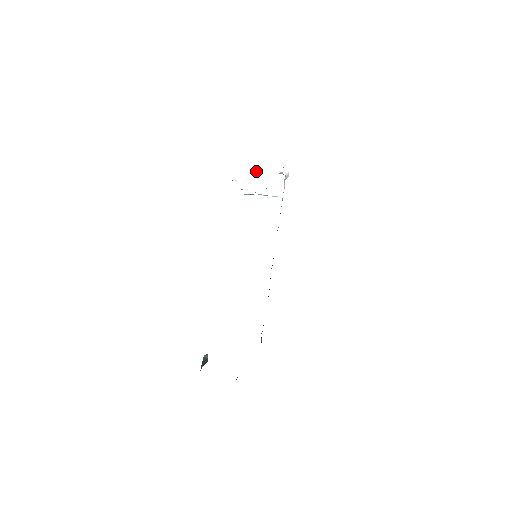
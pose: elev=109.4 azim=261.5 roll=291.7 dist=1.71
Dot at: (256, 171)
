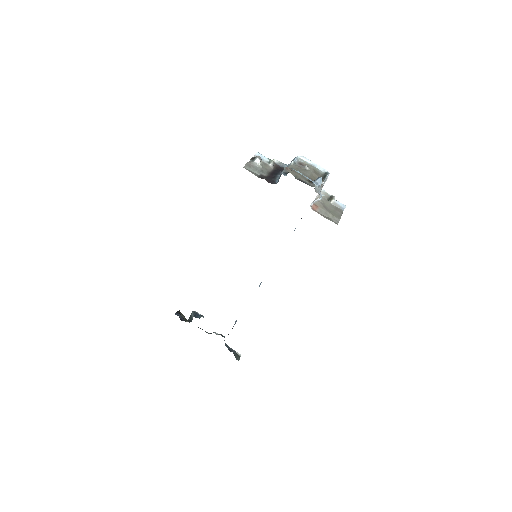
Dot at: (283, 170)
